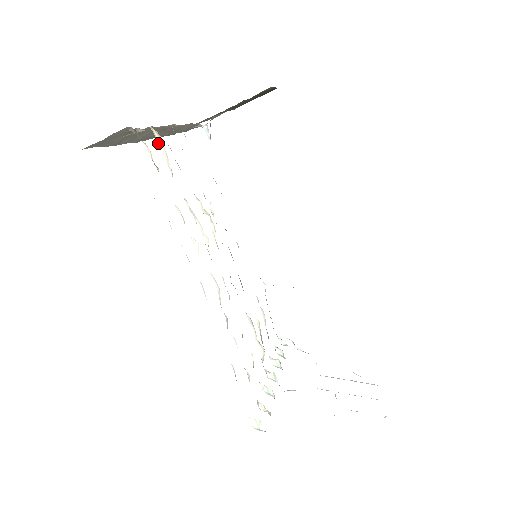
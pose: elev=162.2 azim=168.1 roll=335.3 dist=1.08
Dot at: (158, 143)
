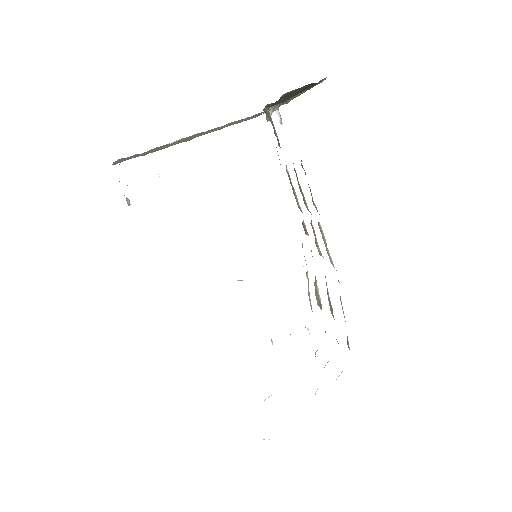
Dot at: occluded
